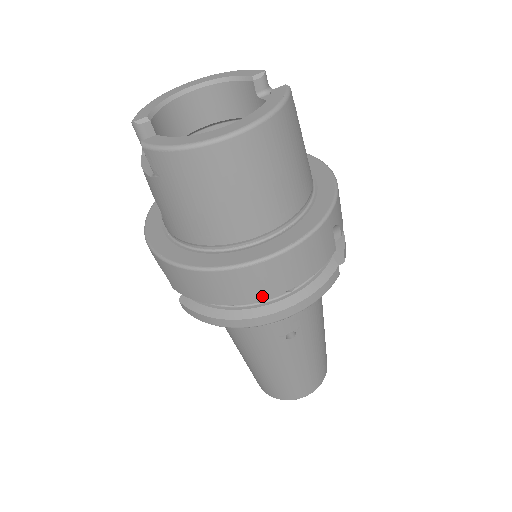
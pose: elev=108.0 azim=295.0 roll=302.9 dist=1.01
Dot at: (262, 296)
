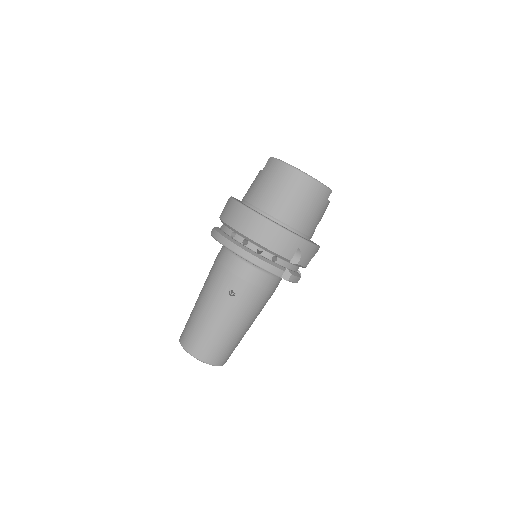
Dot at: (249, 235)
